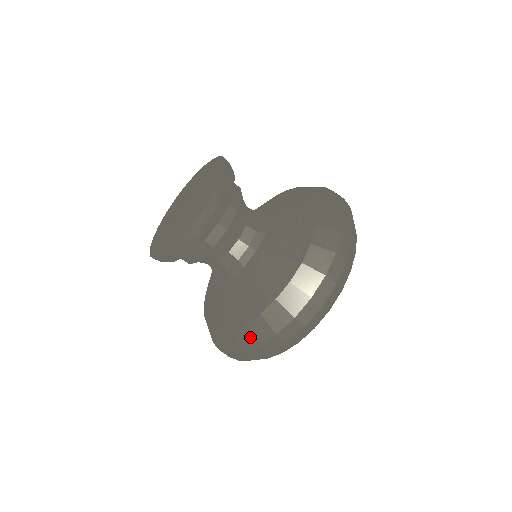
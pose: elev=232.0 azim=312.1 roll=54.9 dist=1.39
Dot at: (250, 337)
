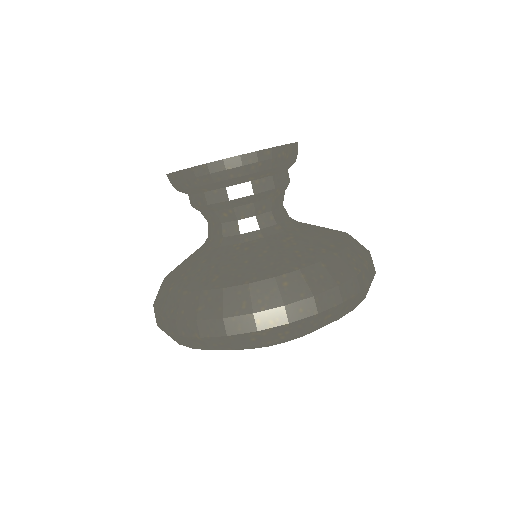
Dot at: (246, 299)
